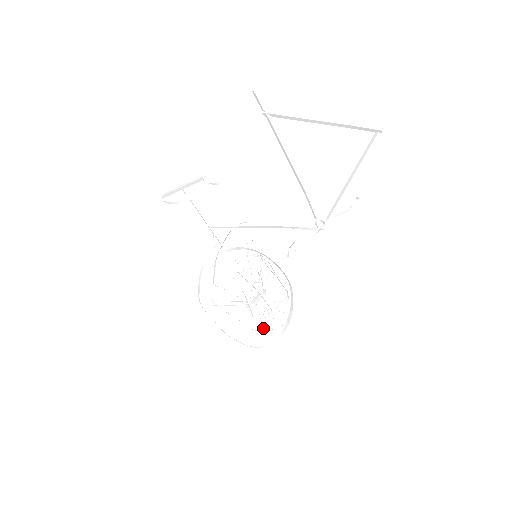
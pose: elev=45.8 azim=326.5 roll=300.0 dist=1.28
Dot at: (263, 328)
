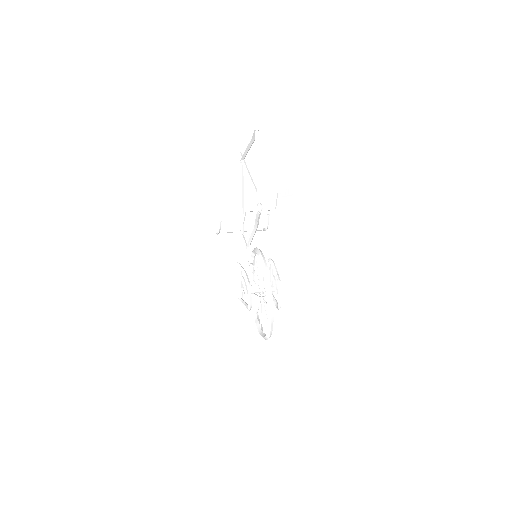
Dot at: (250, 305)
